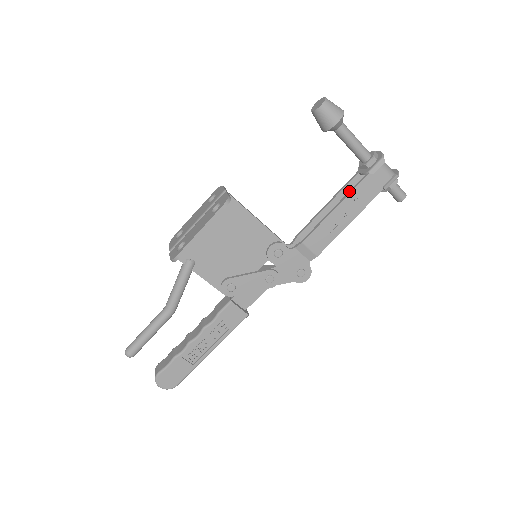
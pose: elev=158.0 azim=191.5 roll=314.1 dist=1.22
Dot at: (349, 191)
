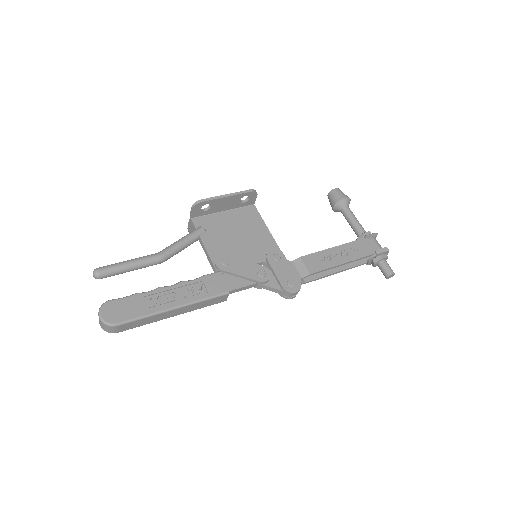
Dot at: (347, 244)
